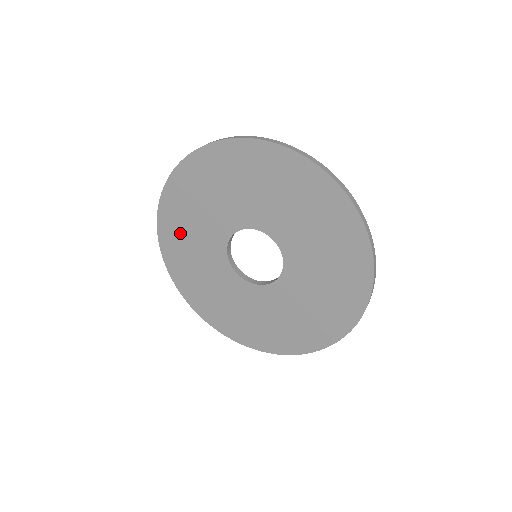
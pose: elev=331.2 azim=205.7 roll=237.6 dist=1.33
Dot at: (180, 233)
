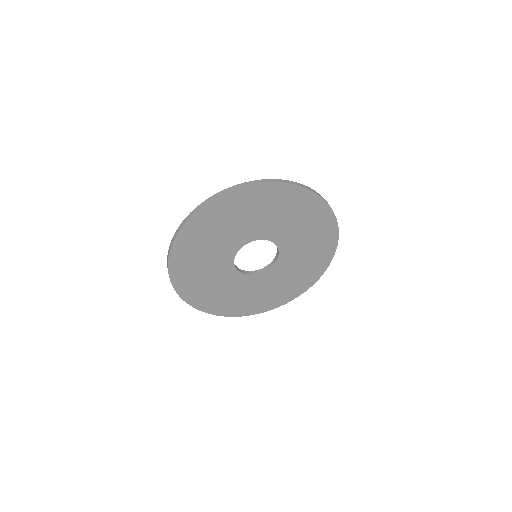
Dot at: (200, 240)
